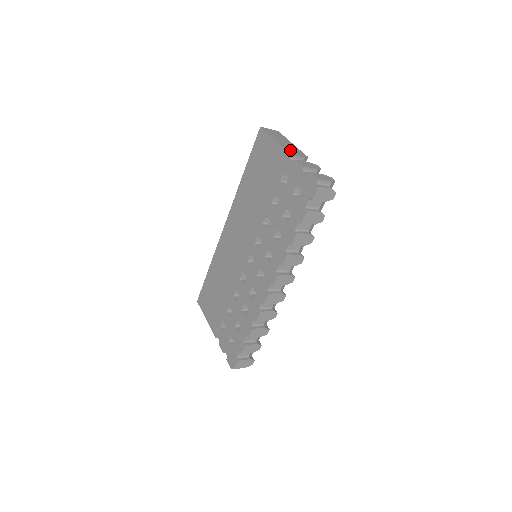
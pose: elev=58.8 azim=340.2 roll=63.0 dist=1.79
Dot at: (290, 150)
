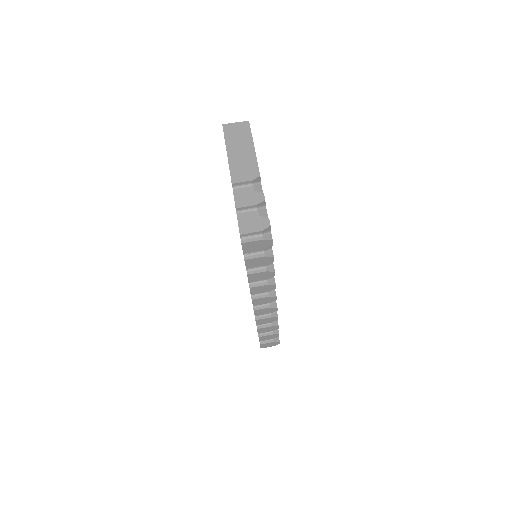
Dot at: (237, 171)
